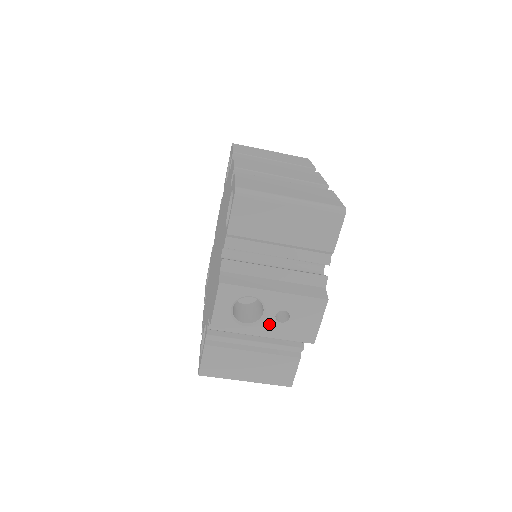
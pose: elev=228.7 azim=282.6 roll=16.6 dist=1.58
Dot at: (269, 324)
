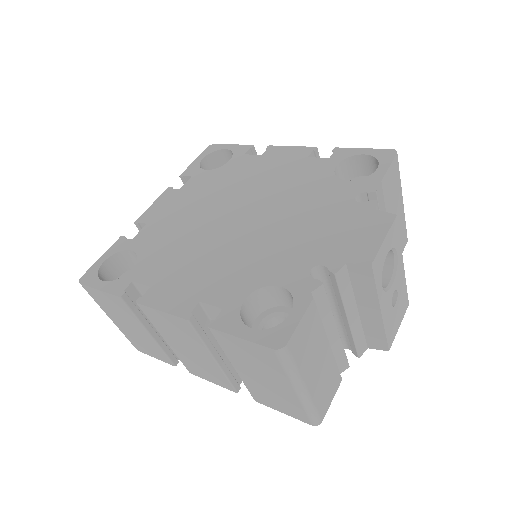
Dot at: (388, 299)
